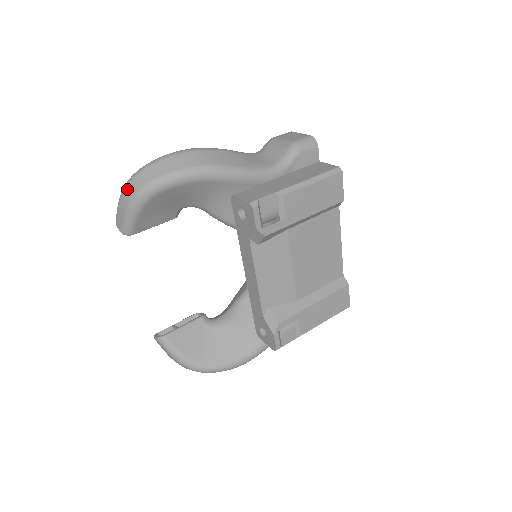
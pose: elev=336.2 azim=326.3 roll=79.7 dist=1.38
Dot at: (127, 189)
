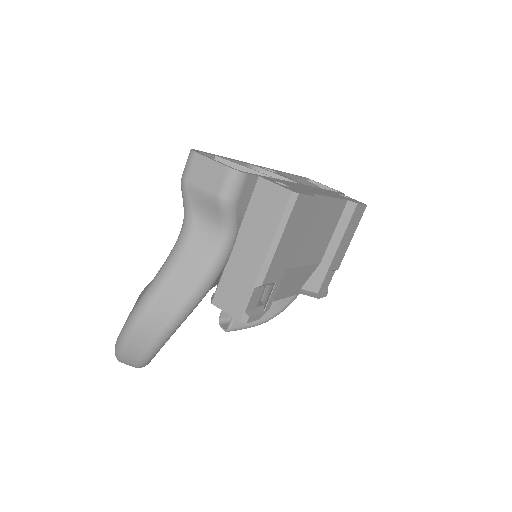
Dot at: occluded
